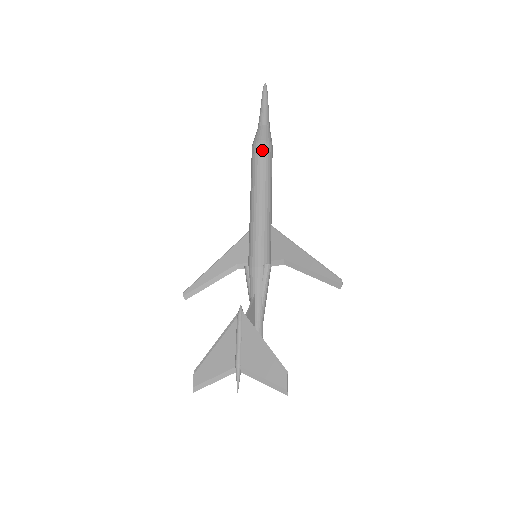
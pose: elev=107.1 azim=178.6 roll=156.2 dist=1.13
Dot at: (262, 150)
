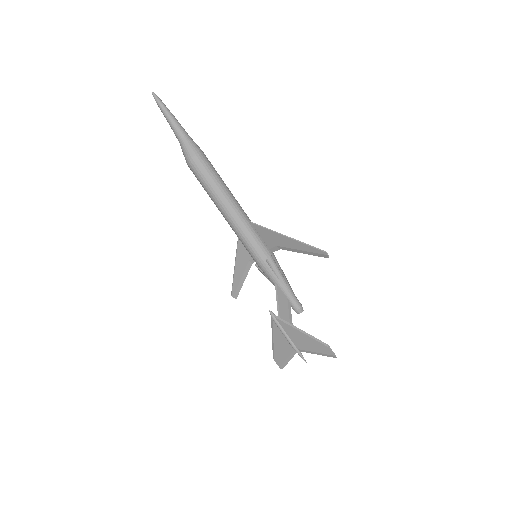
Dot at: (197, 168)
